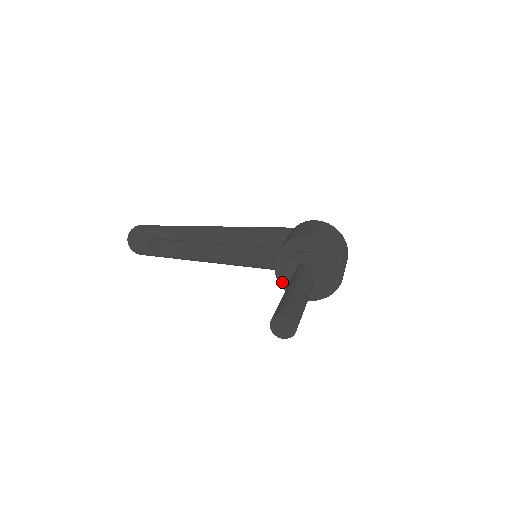
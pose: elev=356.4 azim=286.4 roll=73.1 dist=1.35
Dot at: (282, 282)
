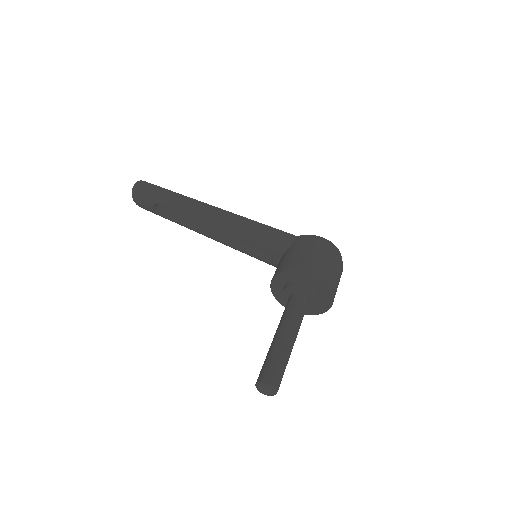
Dot at: (276, 296)
